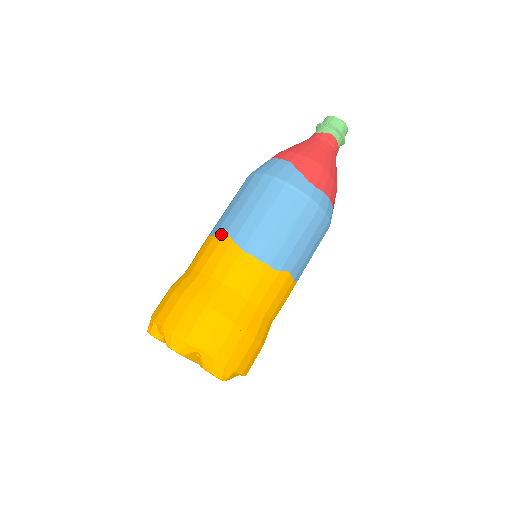
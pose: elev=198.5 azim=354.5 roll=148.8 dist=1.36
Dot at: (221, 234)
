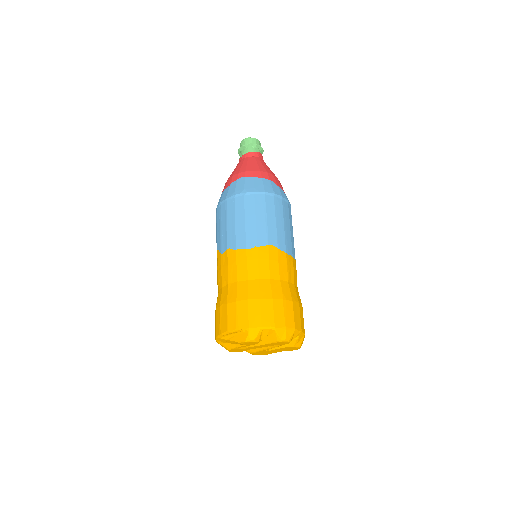
Dot at: (264, 245)
